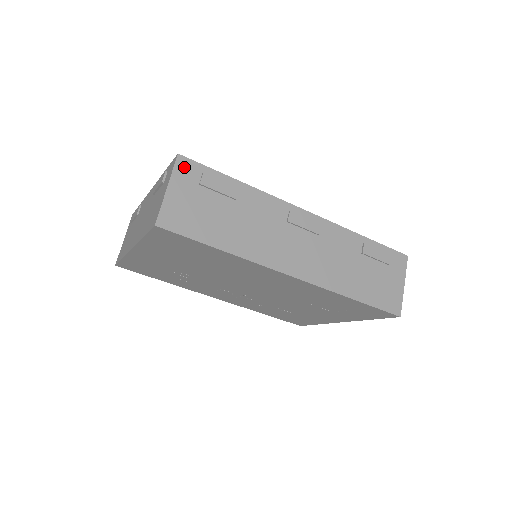
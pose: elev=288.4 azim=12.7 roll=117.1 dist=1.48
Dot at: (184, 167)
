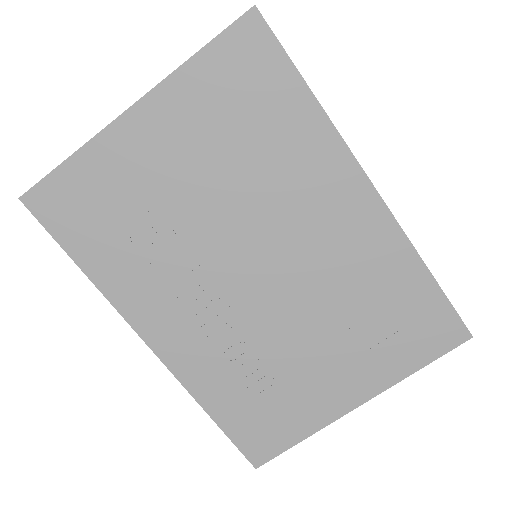
Dot at: occluded
